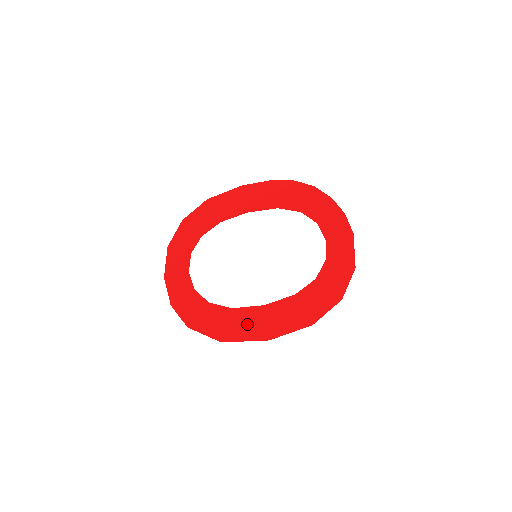
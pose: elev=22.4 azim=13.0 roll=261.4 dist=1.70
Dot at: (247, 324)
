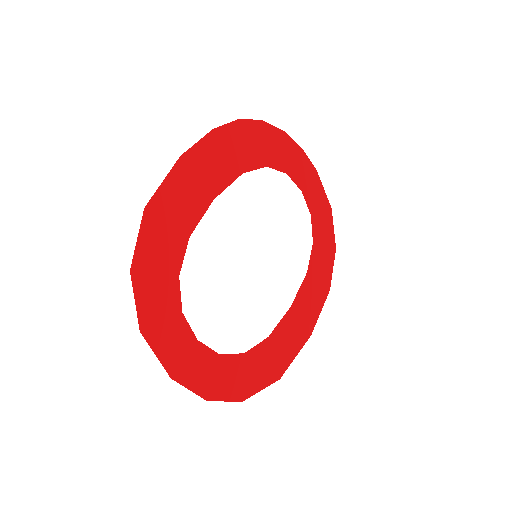
Dot at: (289, 339)
